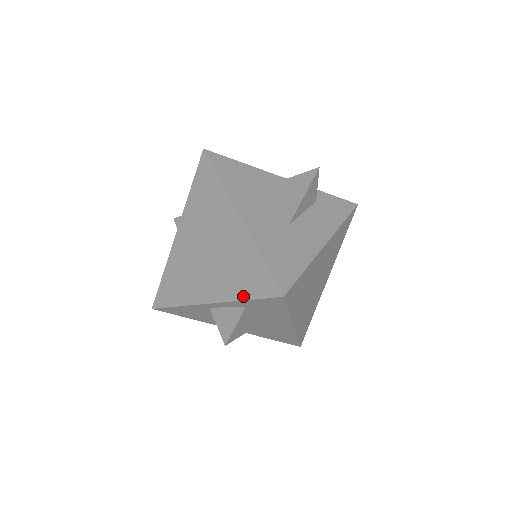
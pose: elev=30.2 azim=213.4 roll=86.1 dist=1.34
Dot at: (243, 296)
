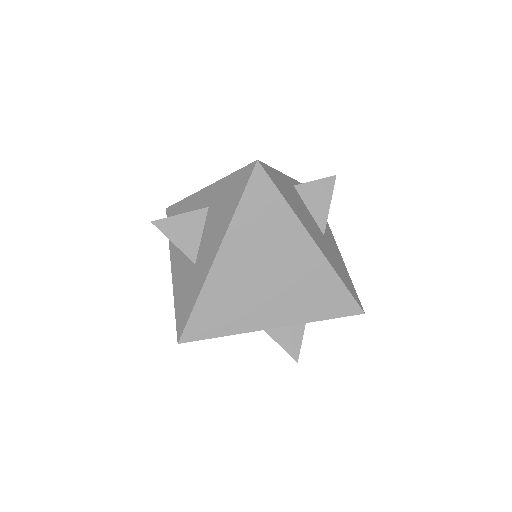
Dot at: (320, 317)
